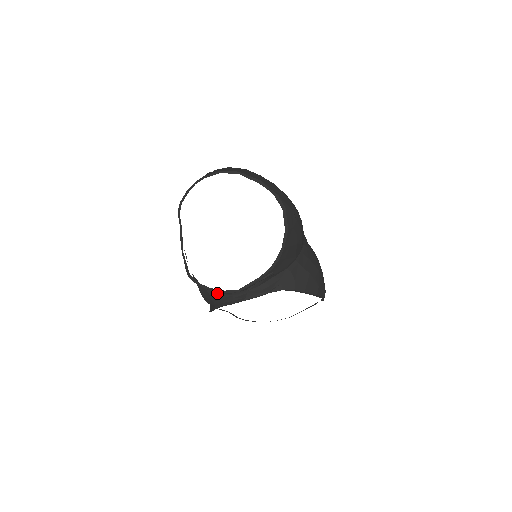
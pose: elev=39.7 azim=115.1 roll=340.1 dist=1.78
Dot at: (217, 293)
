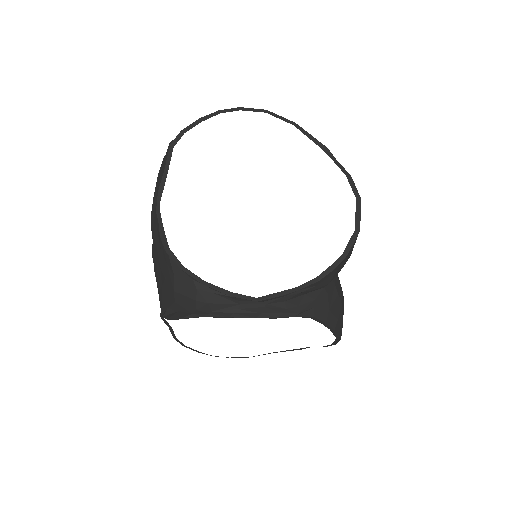
Dot at: (214, 292)
